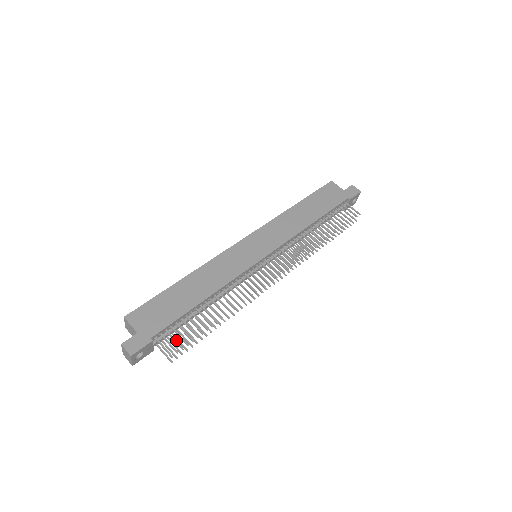
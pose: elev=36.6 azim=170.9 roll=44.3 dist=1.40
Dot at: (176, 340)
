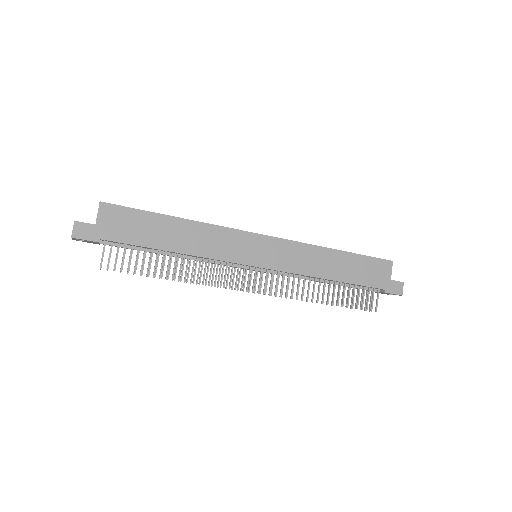
Dot at: occluded
